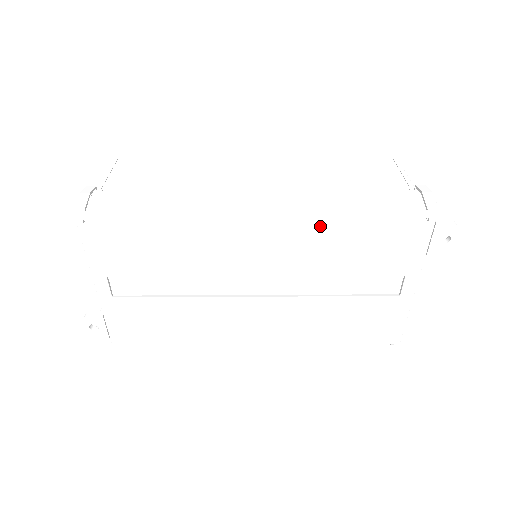
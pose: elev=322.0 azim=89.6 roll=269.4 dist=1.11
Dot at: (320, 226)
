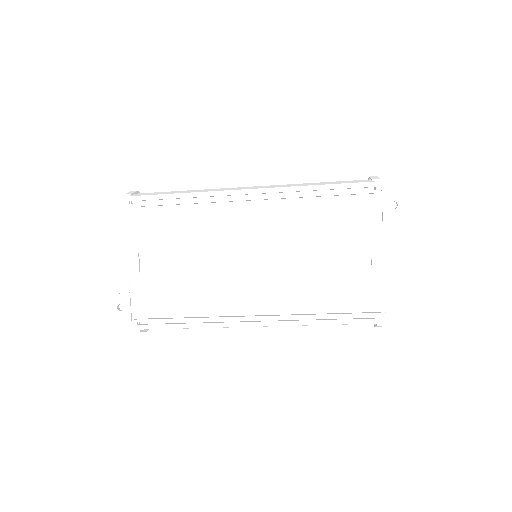
Dot at: (294, 195)
